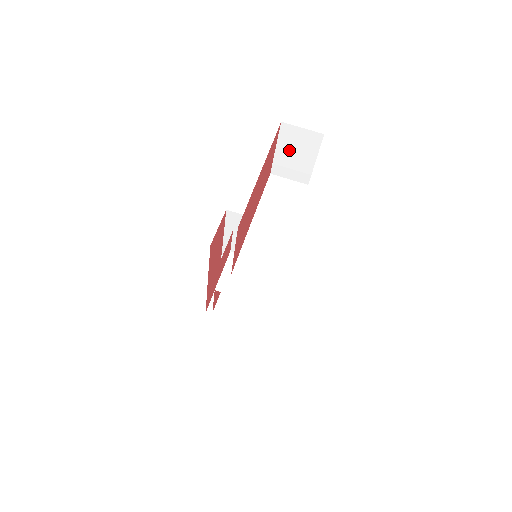
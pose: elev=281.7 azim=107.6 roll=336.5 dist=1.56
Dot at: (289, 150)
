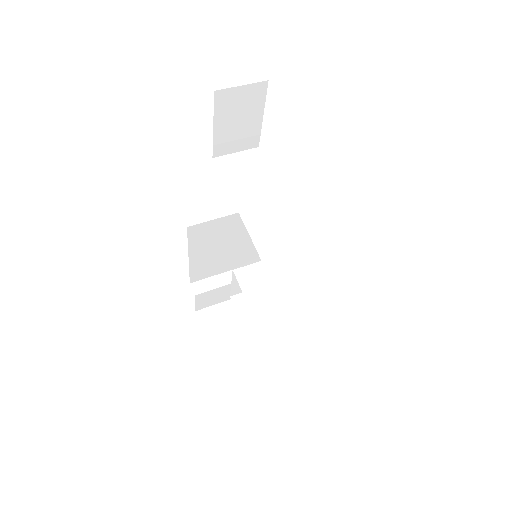
Dot at: (230, 120)
